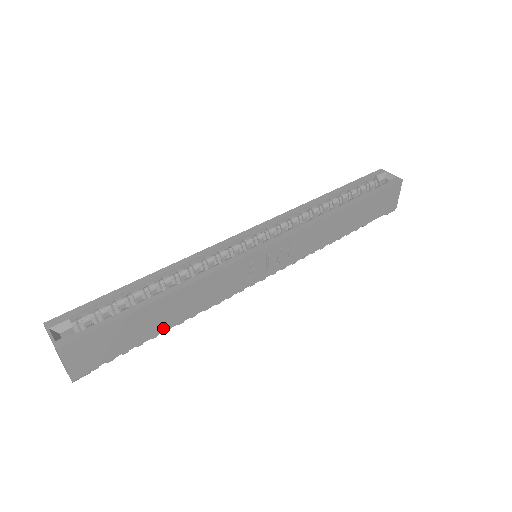
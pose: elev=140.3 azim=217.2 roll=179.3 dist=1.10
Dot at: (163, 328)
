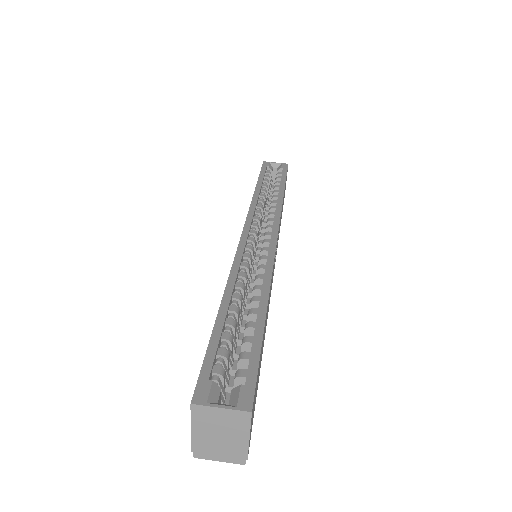
Dot at: (262, 353)
